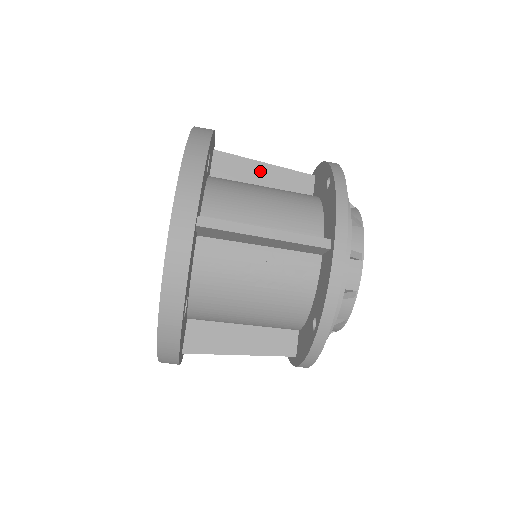
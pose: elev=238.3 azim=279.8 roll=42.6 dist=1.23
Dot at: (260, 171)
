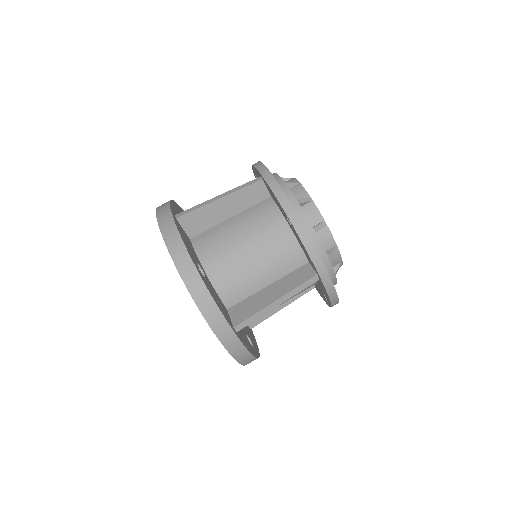
Dot at: occluded
